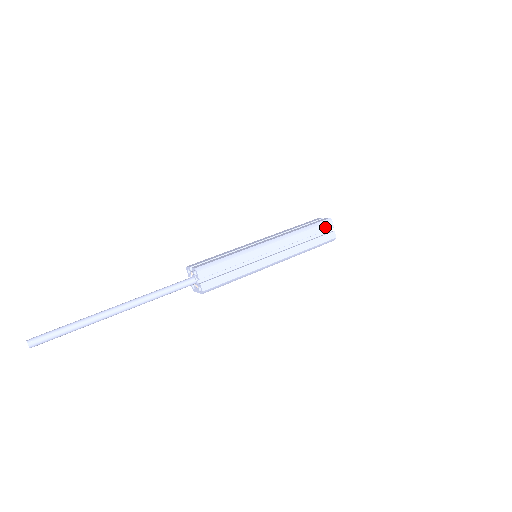
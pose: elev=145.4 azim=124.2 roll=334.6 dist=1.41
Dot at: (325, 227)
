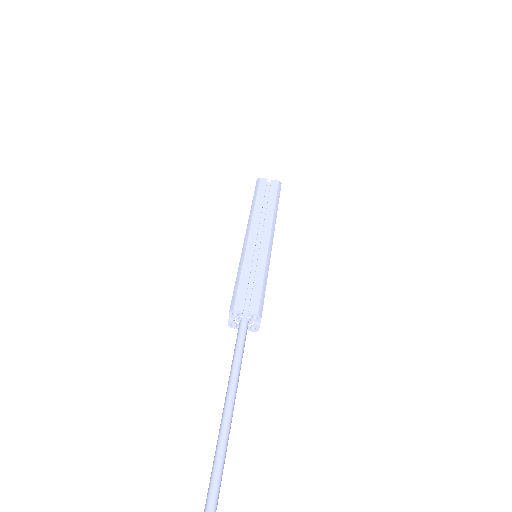
Dot at: occluded
